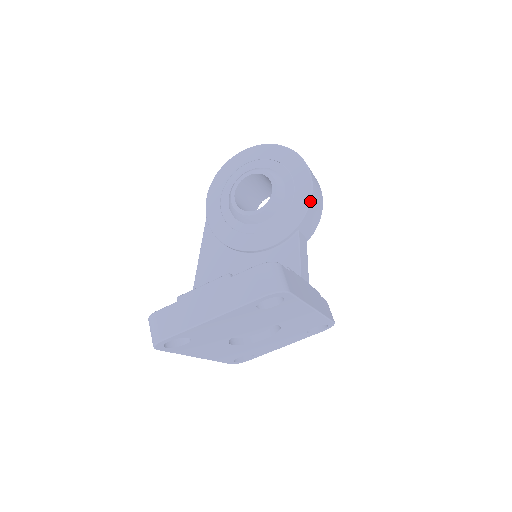
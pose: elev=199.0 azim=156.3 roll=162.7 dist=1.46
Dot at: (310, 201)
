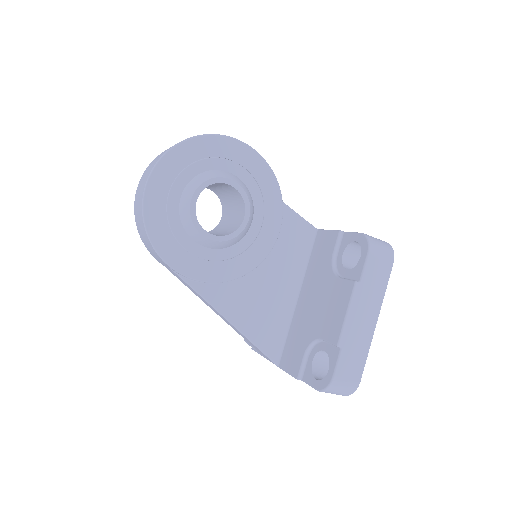
Dot at: (270, 167)
